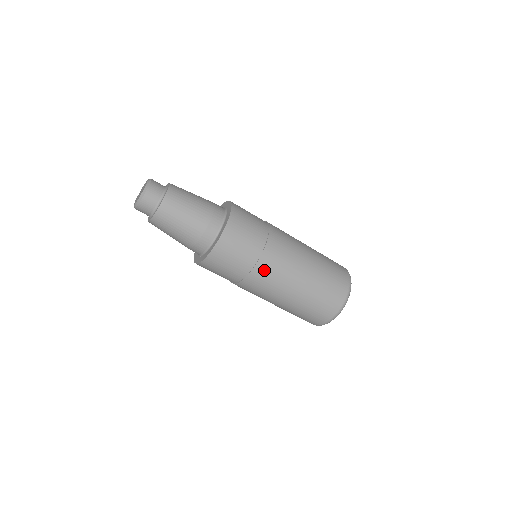
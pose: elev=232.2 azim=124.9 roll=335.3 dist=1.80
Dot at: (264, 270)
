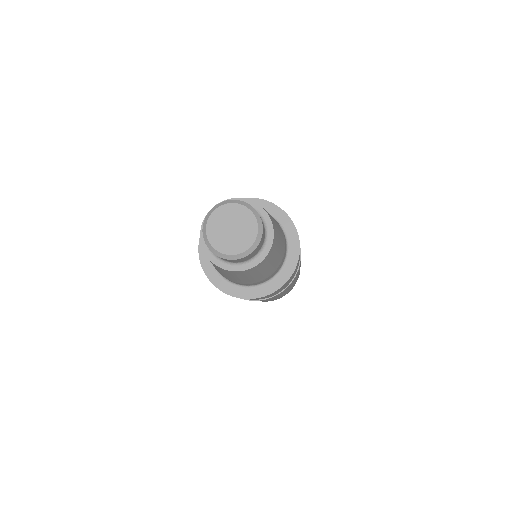
Dot at: occluded
